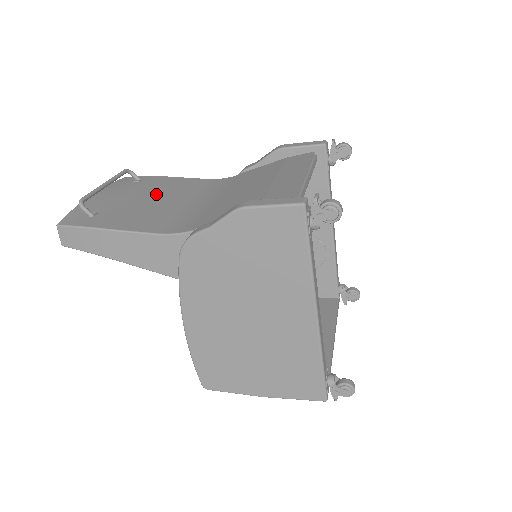
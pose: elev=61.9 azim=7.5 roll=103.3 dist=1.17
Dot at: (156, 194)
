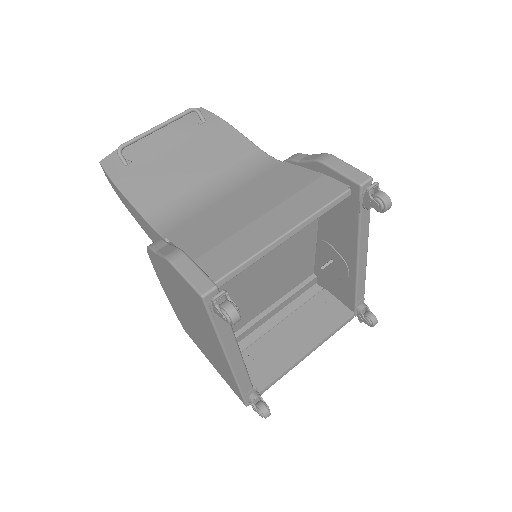
Dot at: (196, 154)
